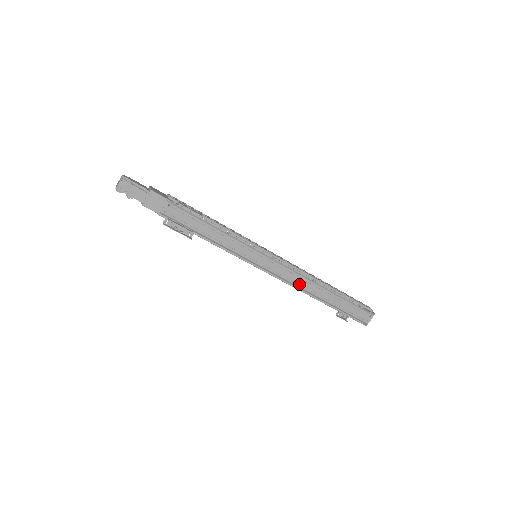
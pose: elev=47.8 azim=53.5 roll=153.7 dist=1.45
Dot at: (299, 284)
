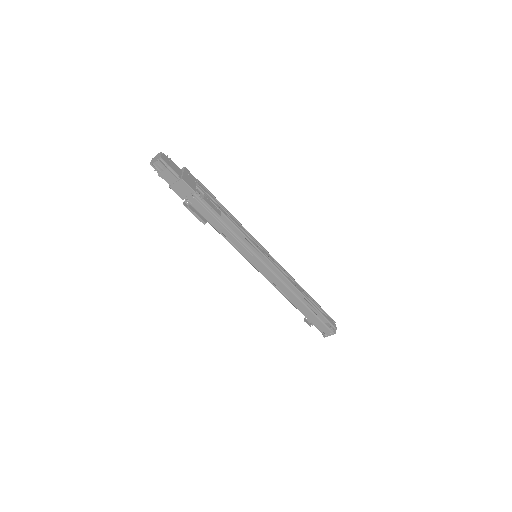
Dot at: (282, 291)
